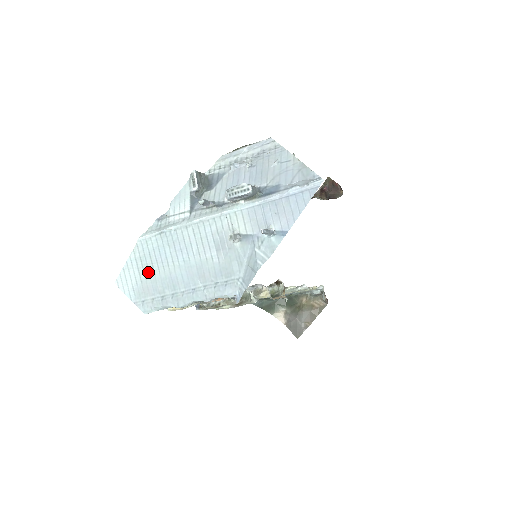
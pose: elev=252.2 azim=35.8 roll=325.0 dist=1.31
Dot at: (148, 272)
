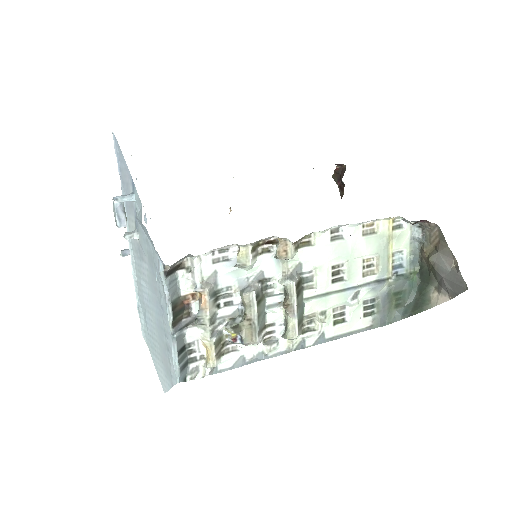
Dot at: (157, 348)
